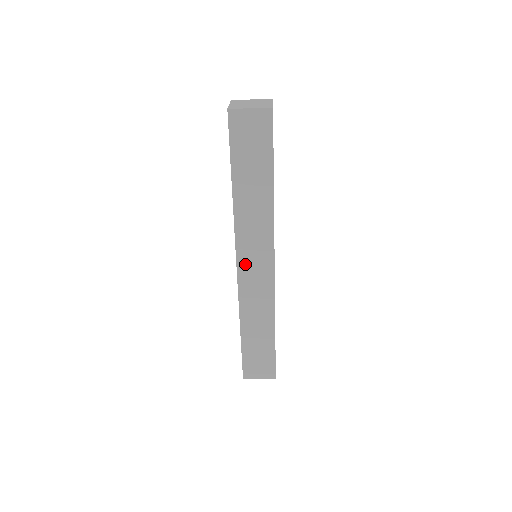
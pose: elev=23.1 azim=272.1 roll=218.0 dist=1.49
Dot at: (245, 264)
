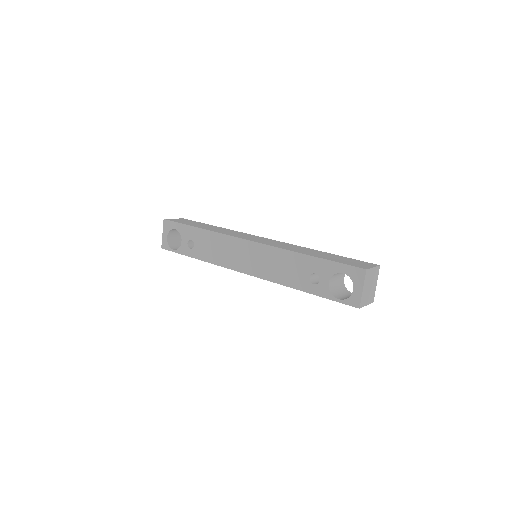
Dot at: occluded
